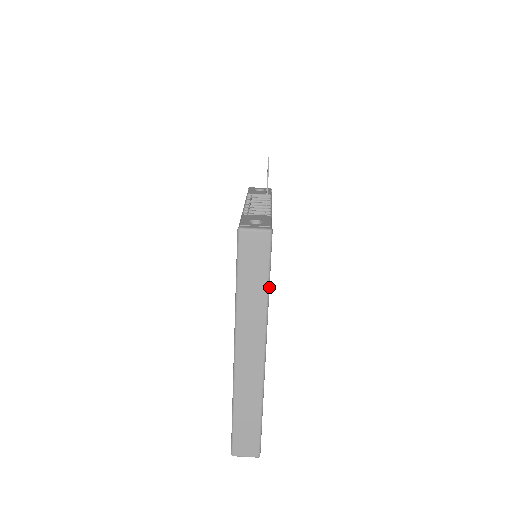
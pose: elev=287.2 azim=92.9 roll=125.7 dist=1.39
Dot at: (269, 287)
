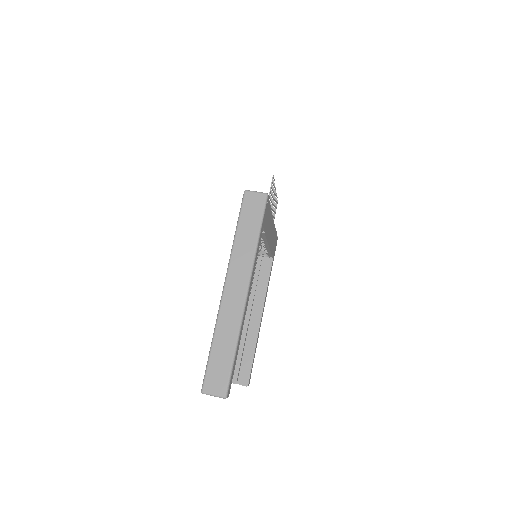
Dot at: (260, 236)
